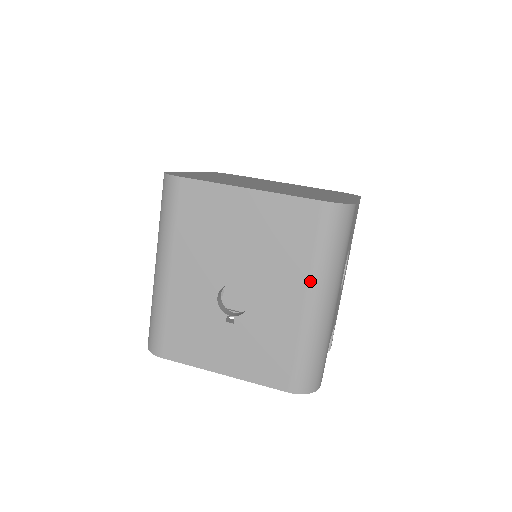
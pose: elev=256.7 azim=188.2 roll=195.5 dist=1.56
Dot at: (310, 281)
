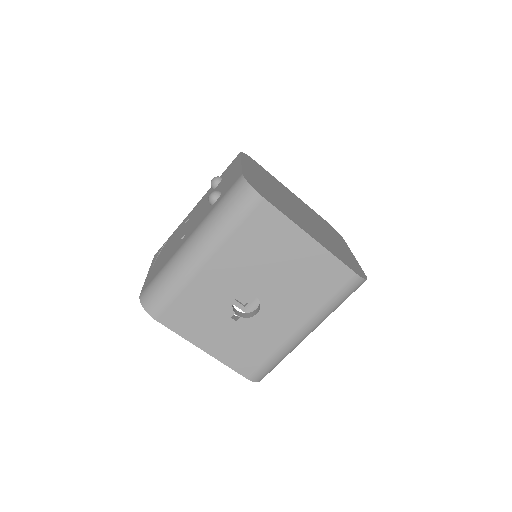
Dot at: (312, 318)
